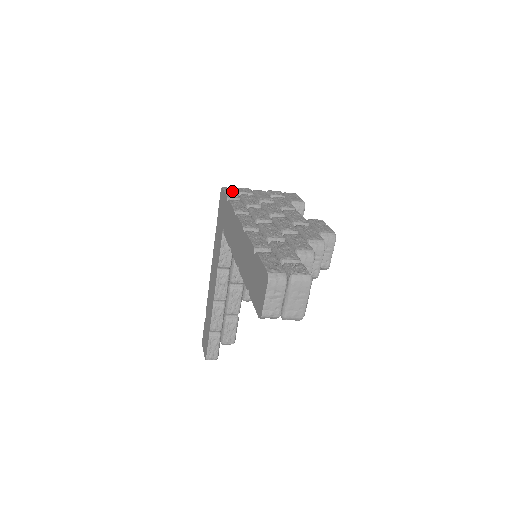
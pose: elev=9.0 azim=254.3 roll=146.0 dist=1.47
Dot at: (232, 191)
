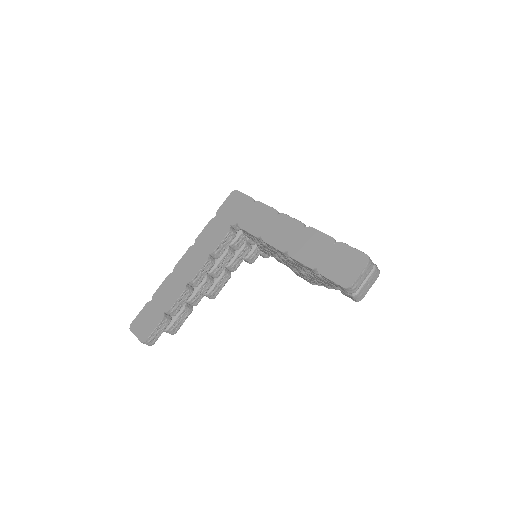
Dot at: occluded
